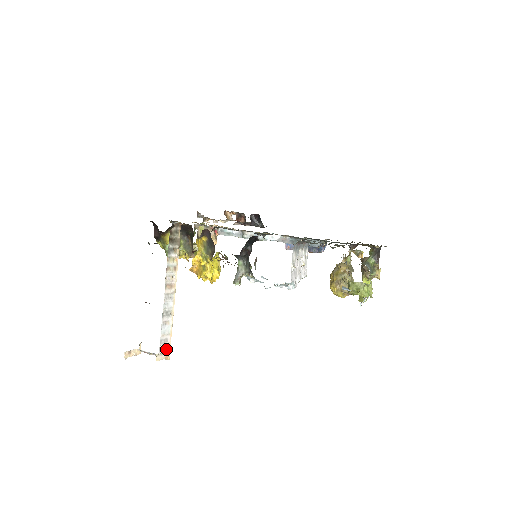
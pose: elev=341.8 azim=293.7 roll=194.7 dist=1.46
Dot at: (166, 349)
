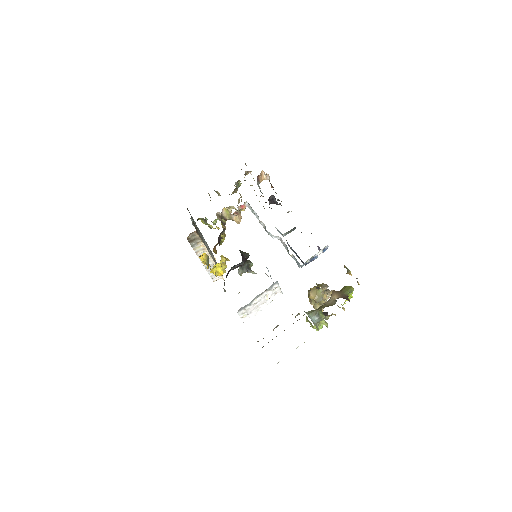
Dot at: (219, 277)
